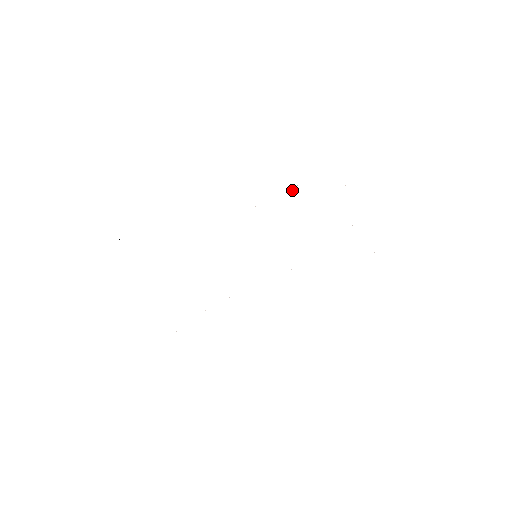
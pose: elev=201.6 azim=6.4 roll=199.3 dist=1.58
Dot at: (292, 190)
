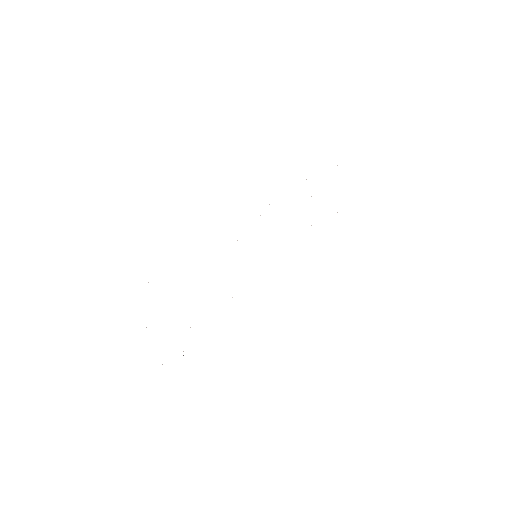
Dot at: occluded
